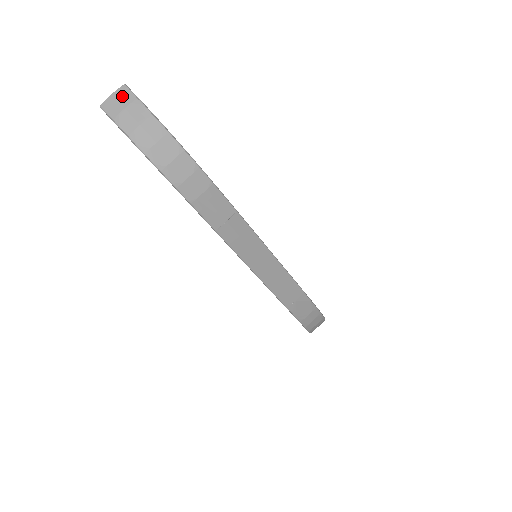
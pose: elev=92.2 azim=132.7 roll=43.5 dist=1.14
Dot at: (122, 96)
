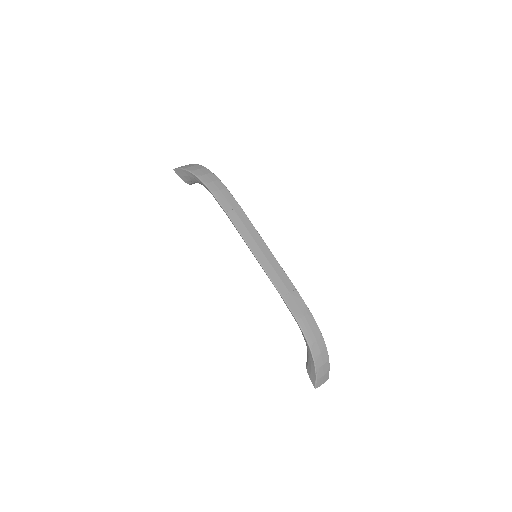
Dot at: occluded
